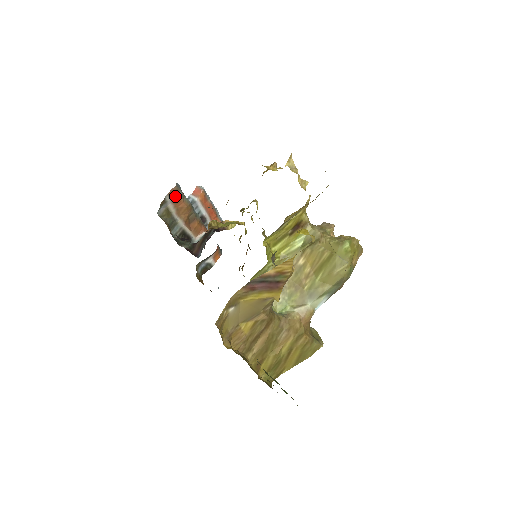
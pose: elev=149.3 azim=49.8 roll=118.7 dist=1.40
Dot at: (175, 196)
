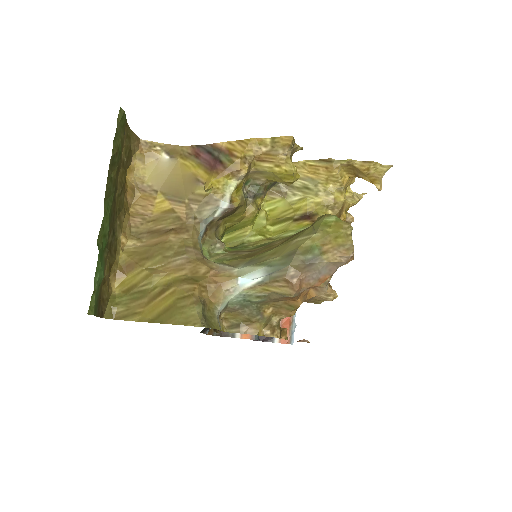
Dot at: occluded
